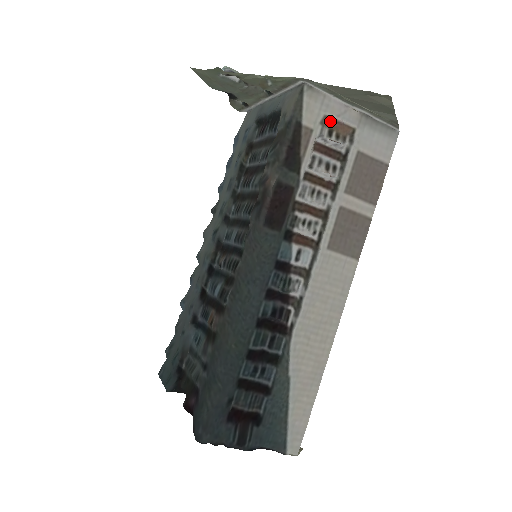
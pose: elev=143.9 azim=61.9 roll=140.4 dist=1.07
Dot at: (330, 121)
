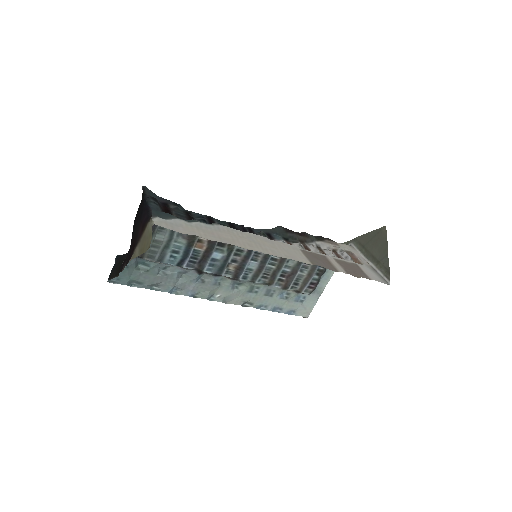
Dot at: (351, 255)
